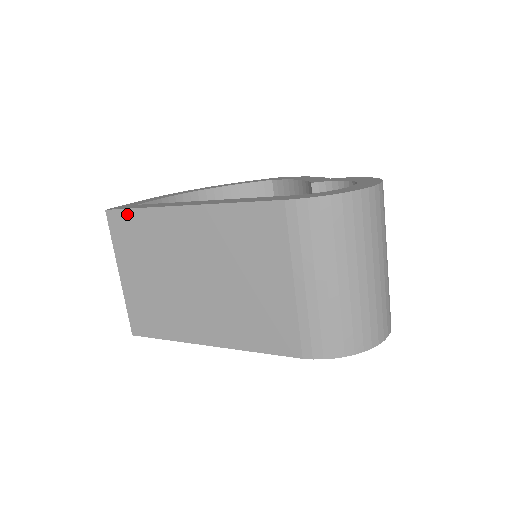
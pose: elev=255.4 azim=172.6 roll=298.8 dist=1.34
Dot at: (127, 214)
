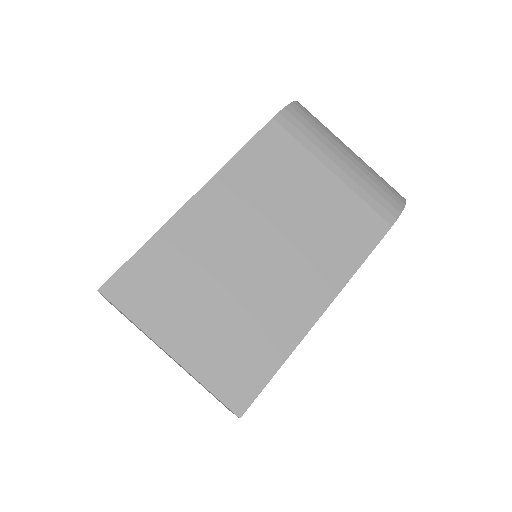
Dot at: (132, 266)
